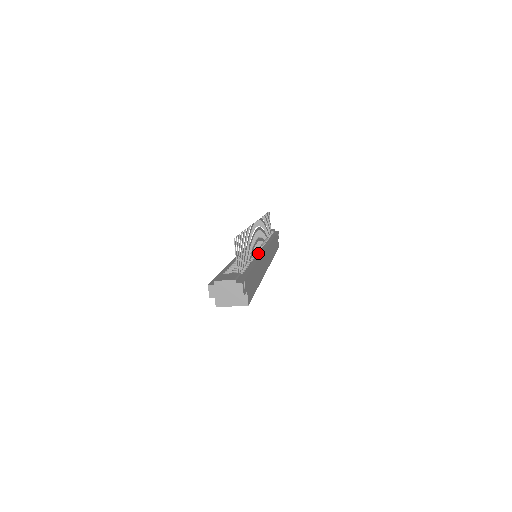
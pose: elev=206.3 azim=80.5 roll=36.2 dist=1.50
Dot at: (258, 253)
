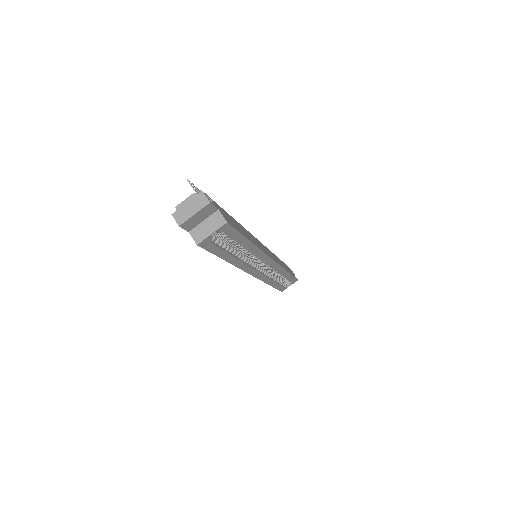
Dot at: occluded
